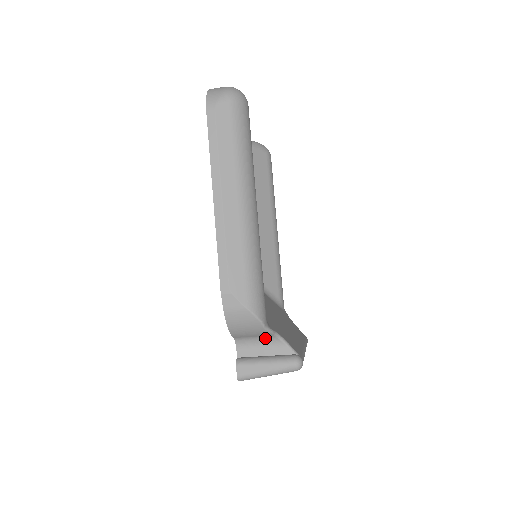
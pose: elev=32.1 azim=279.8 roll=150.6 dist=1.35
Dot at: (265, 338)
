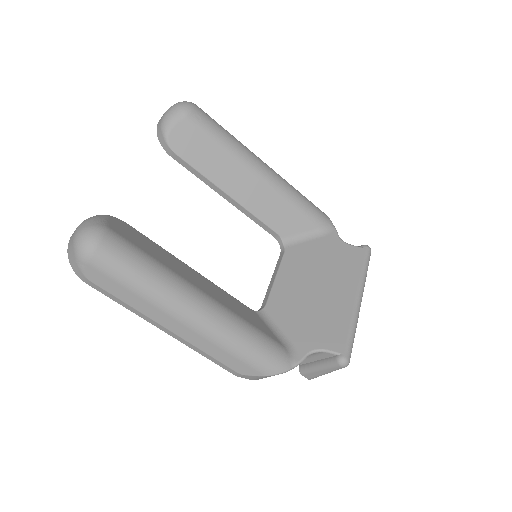
Dot at: occluded
